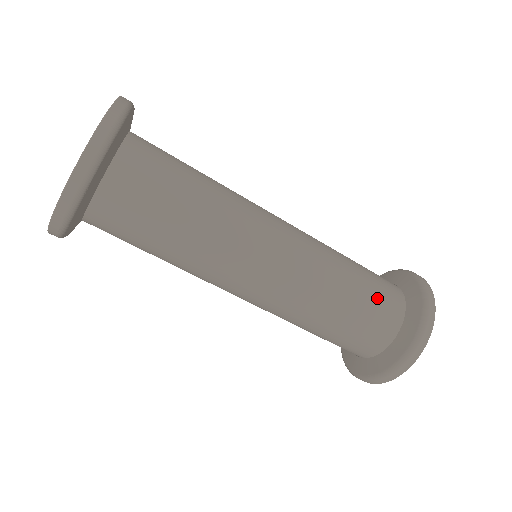
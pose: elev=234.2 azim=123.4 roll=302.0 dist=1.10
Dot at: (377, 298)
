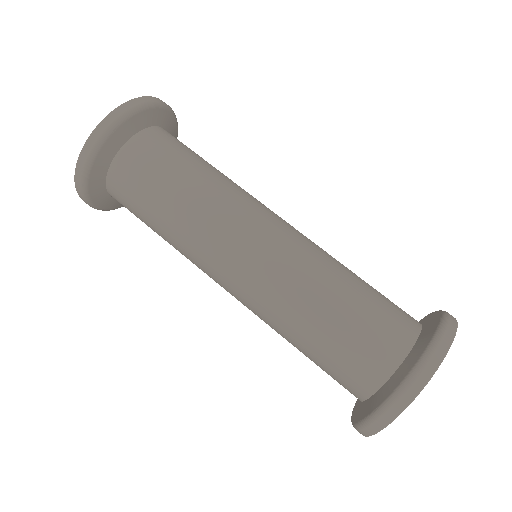
Dot at: (383, 305)
